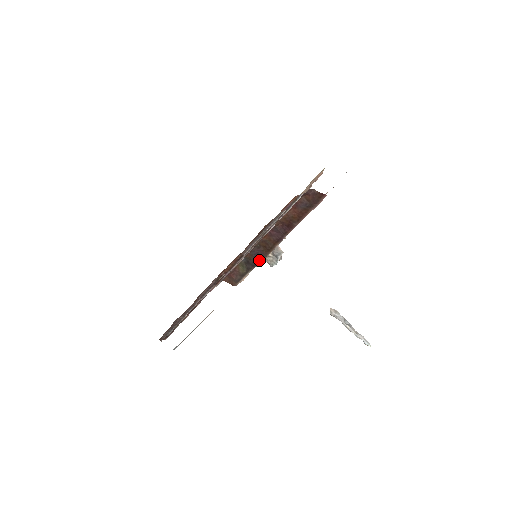
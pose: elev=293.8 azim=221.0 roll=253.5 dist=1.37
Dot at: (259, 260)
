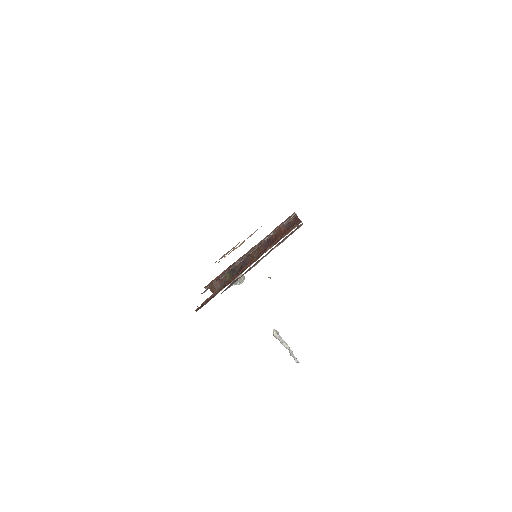
Dot at: occluded
